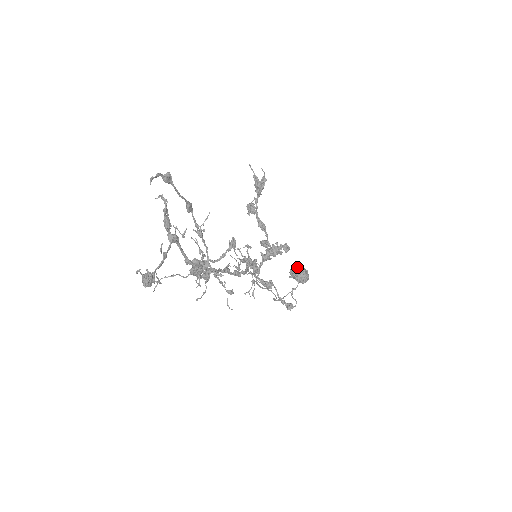
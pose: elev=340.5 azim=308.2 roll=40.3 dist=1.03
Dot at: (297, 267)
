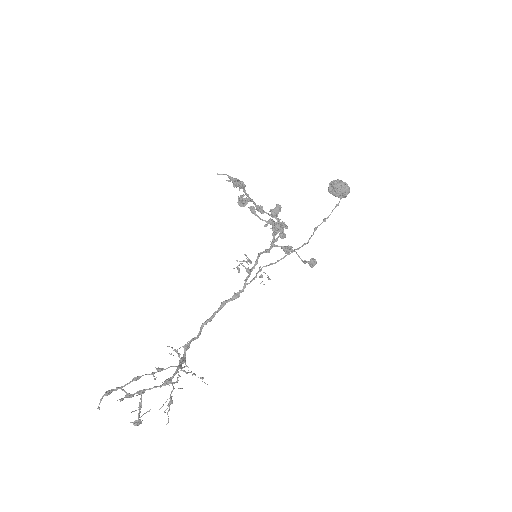
Dot at: (332, 187)
